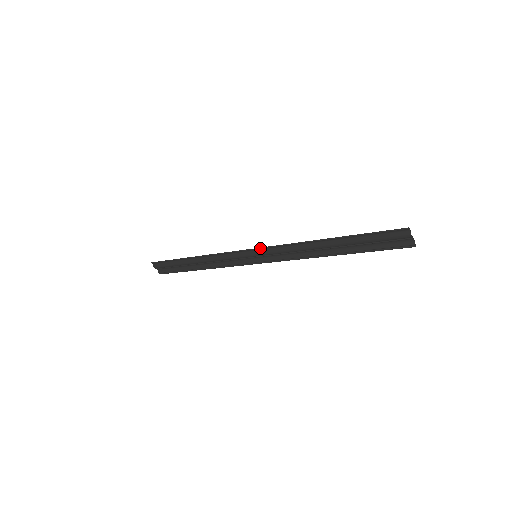
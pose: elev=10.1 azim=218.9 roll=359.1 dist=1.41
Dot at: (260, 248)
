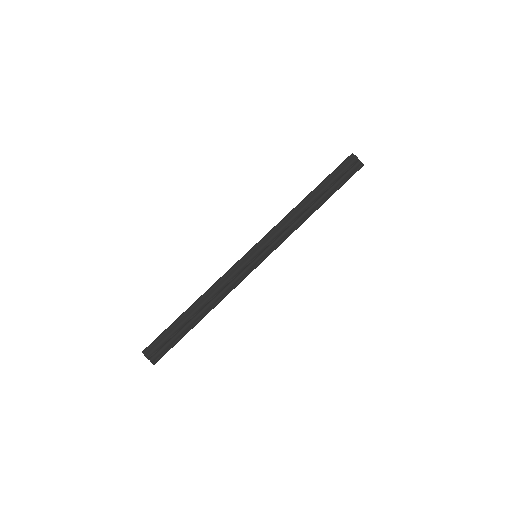
Dot at: (257, 243)
